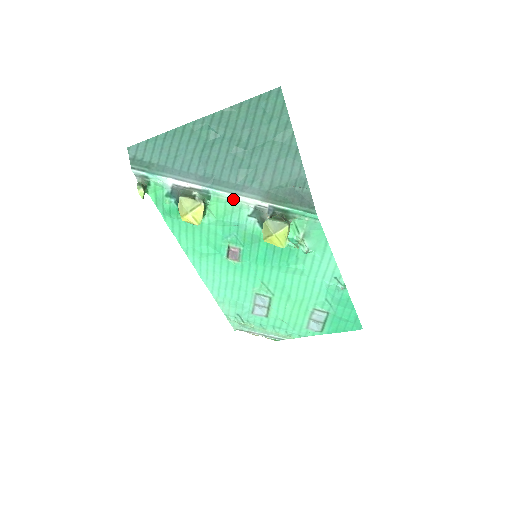
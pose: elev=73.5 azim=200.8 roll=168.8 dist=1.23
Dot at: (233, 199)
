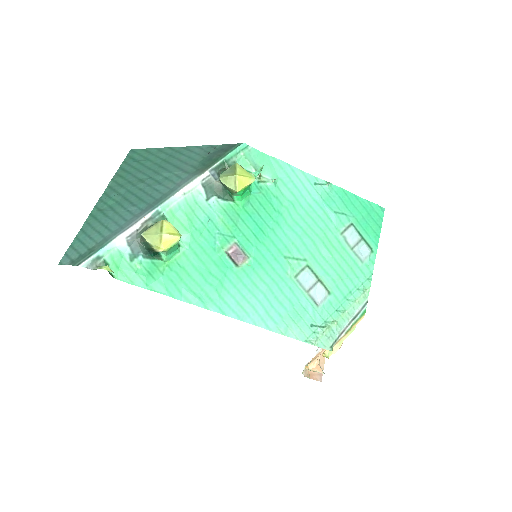
Dot at: (181, 196)
